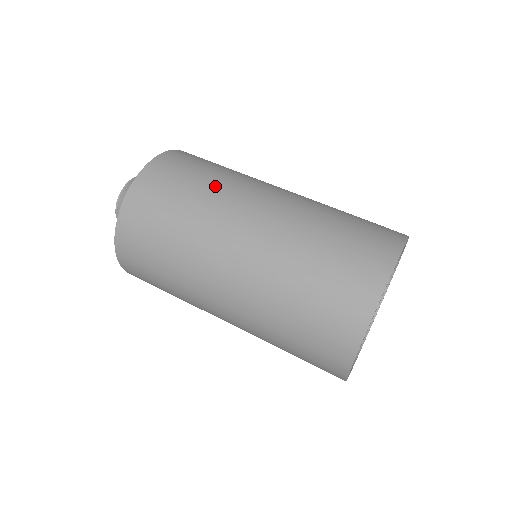
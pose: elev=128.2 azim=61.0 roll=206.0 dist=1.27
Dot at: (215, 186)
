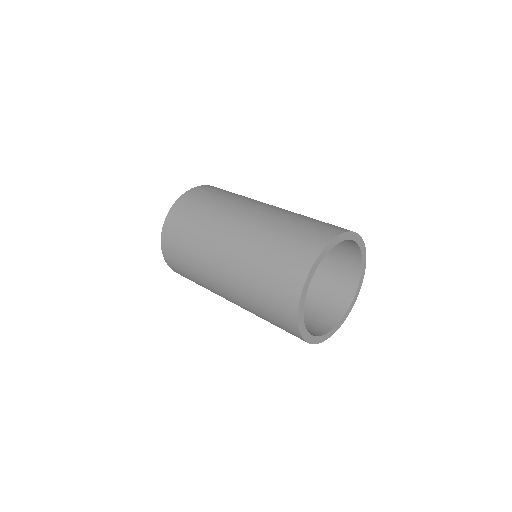
Dot at: (247, 197)
